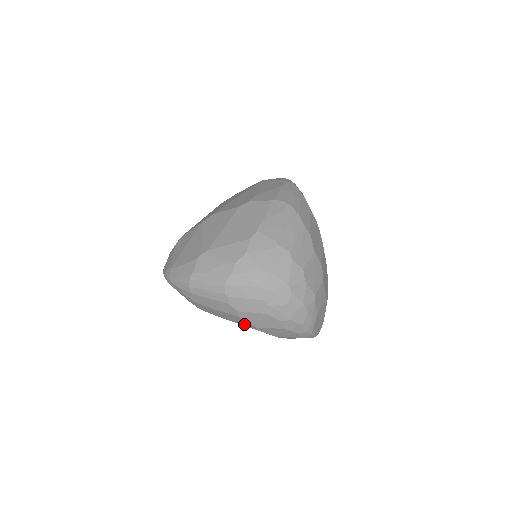
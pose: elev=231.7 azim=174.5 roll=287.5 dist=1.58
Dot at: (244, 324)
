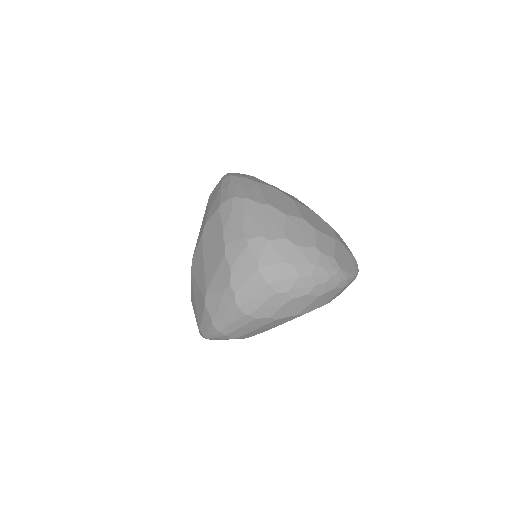
Dot at: (288, 320)
